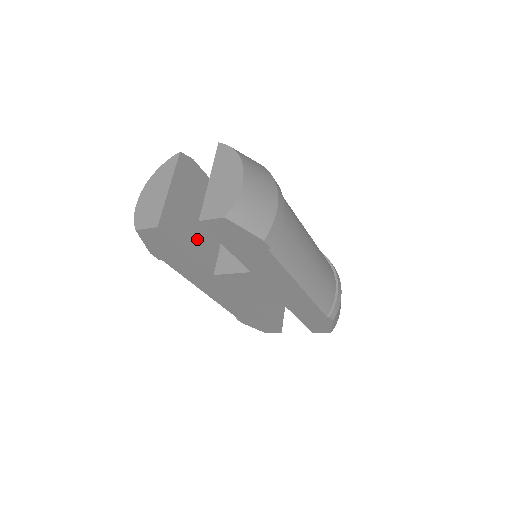
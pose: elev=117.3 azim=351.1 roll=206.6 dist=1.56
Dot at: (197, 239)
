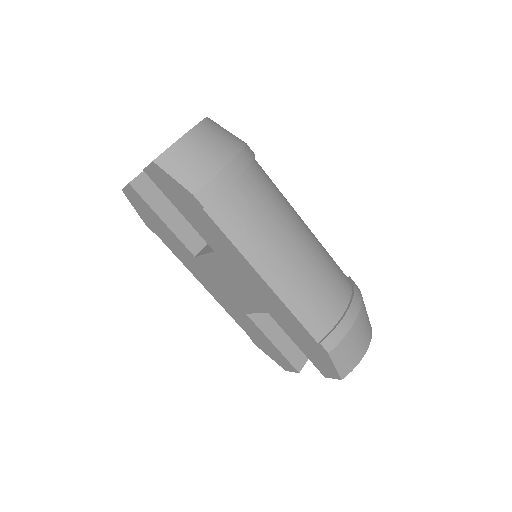
Dot at: (182, 215)
